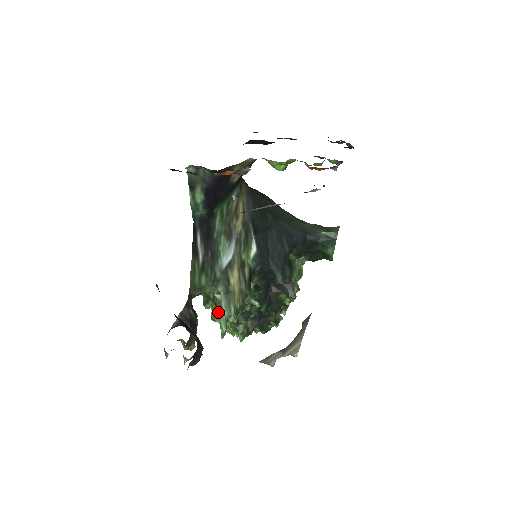
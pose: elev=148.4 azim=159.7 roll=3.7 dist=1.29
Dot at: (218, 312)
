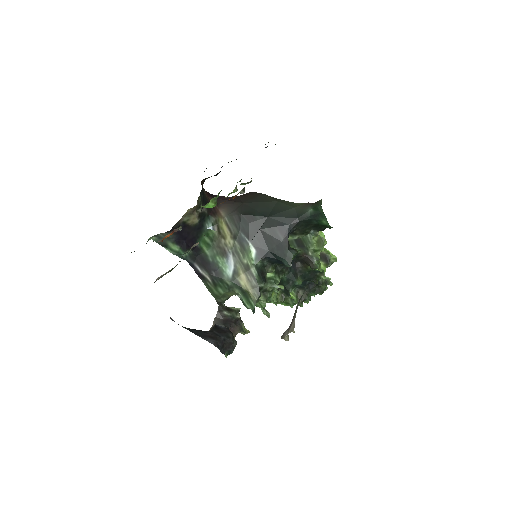
Dot at: occluded
